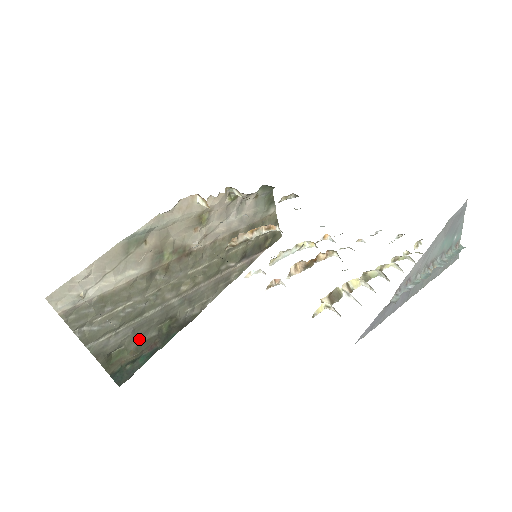
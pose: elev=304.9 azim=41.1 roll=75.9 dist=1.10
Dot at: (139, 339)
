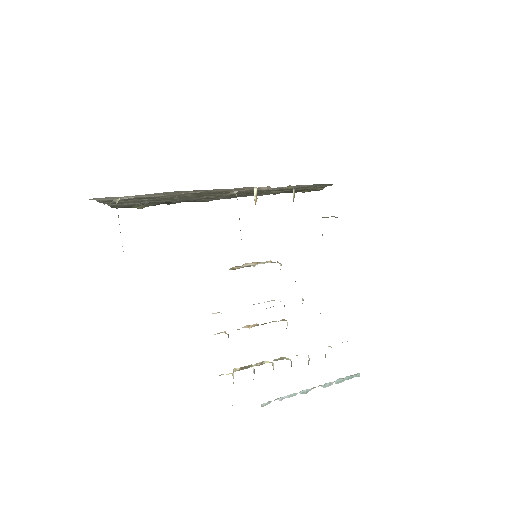
Dot at: occluded
